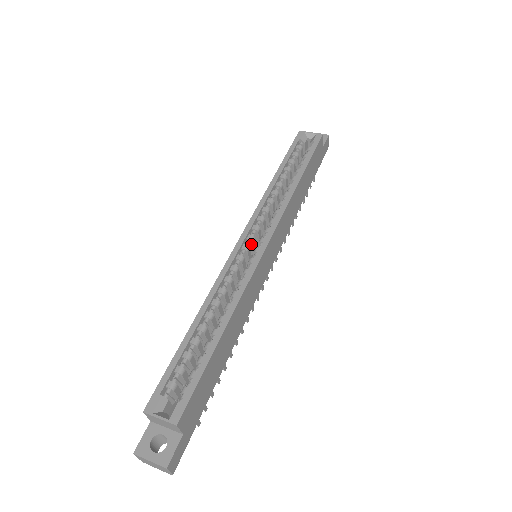
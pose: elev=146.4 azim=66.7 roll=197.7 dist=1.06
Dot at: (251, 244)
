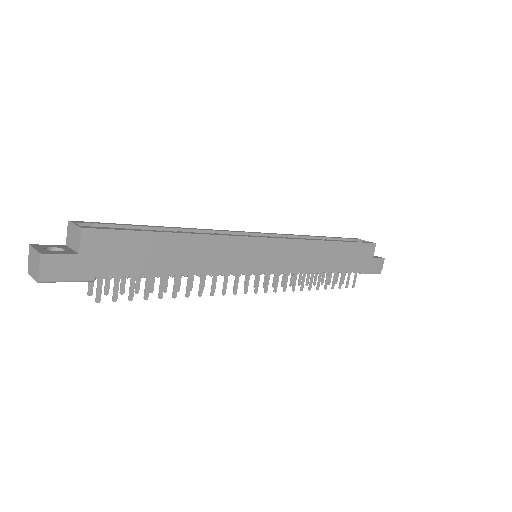
Dot at: occluded
